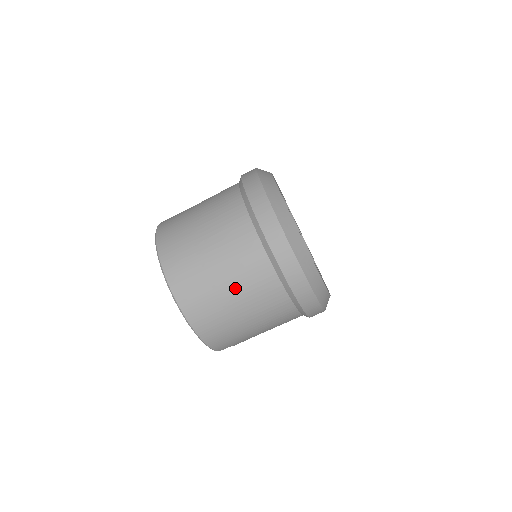
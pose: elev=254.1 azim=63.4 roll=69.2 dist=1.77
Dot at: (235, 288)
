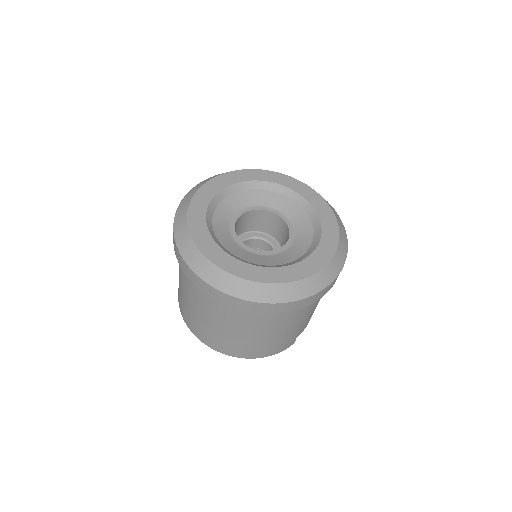
Dot at: (234, 330)
